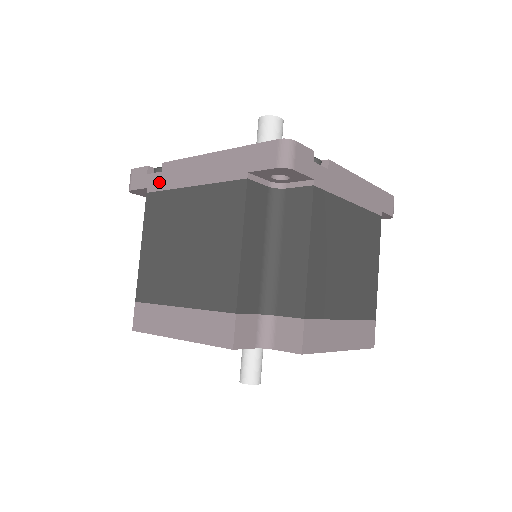
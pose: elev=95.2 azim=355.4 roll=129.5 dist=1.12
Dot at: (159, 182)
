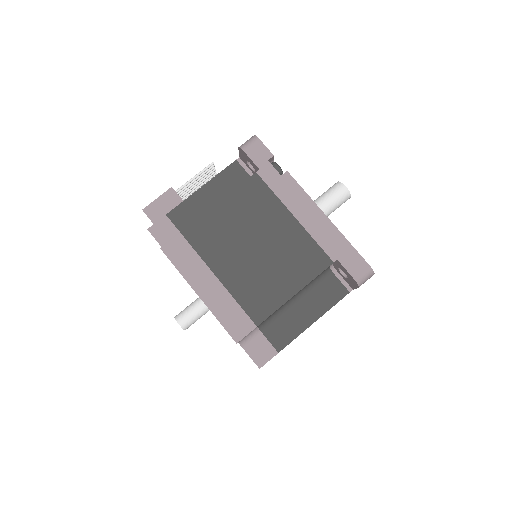
Dot at: (273, 180)
